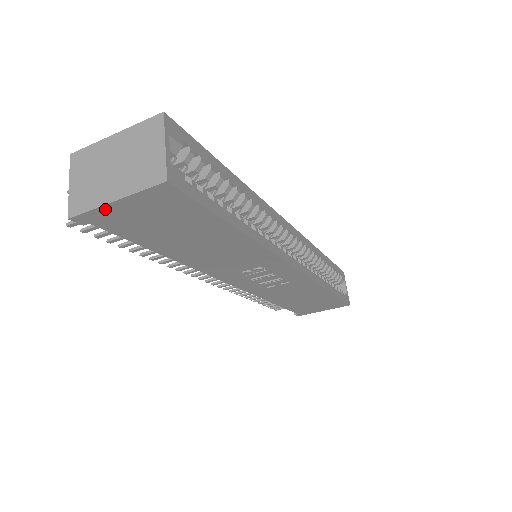
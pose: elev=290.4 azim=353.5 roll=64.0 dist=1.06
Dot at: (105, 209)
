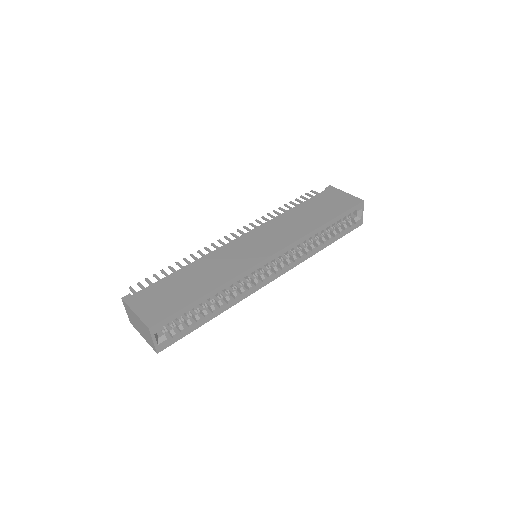
Dot at: occluded
